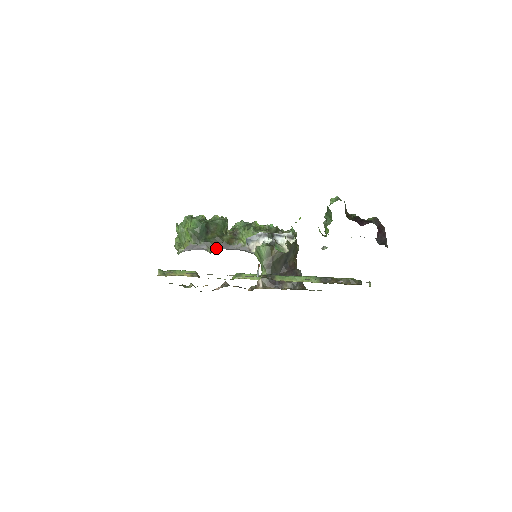
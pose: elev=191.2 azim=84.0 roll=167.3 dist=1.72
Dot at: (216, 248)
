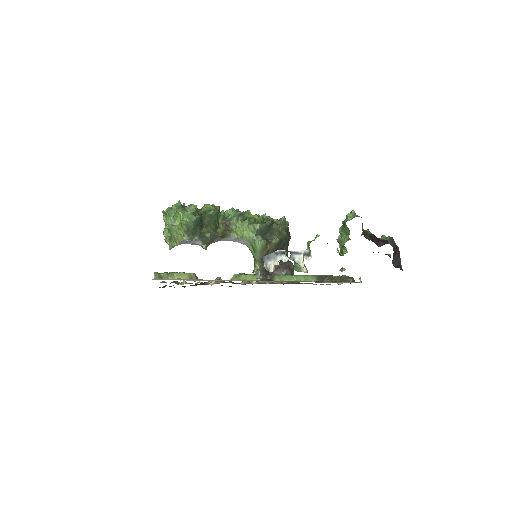
Dot at: (211, 243)
